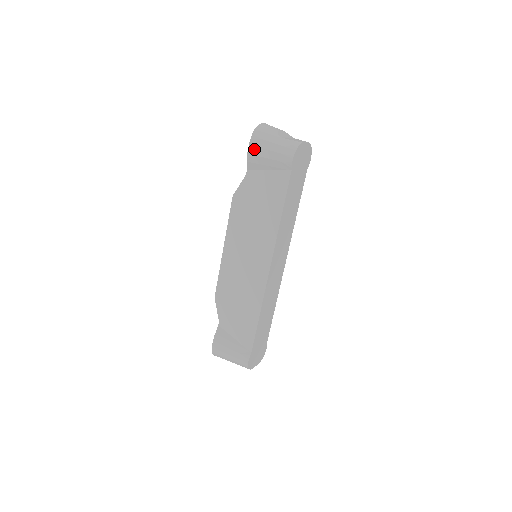
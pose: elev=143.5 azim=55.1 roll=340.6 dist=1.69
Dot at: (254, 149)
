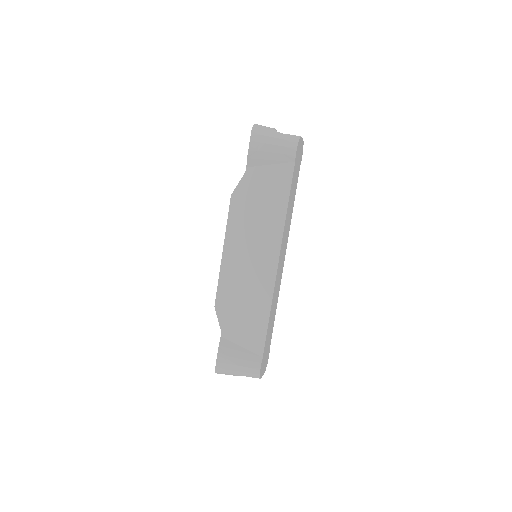
Dot at: (255, 145)
